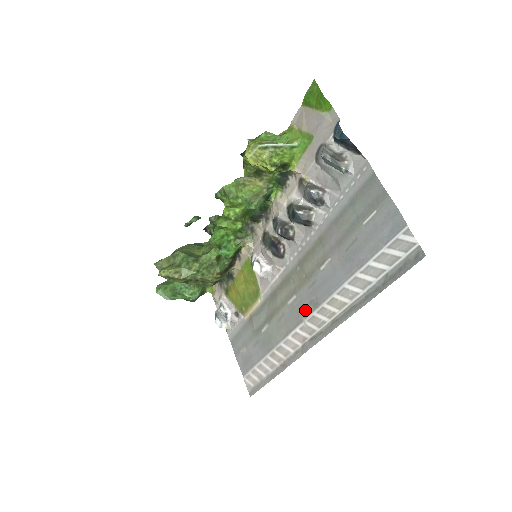
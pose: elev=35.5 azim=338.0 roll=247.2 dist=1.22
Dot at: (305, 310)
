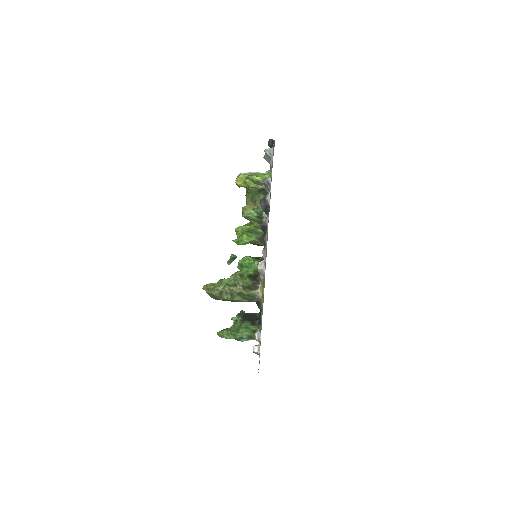
Dot at: occluded
